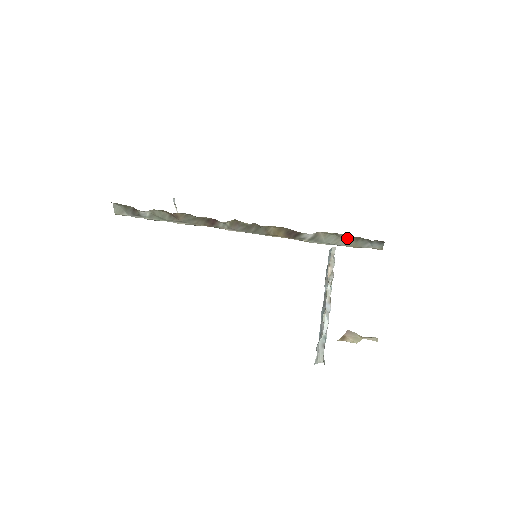
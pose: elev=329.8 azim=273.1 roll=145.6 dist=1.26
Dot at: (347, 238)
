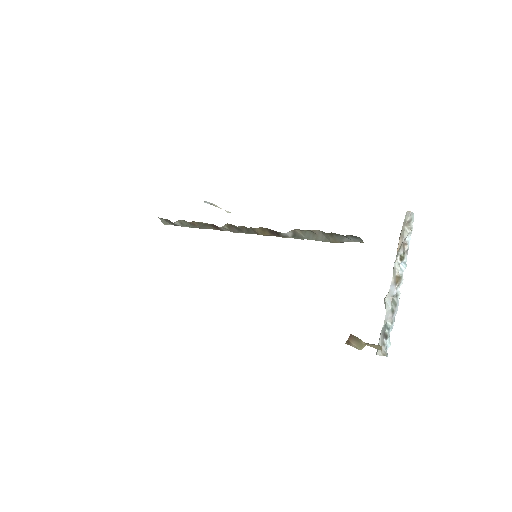
Dot at: (322, 233)
